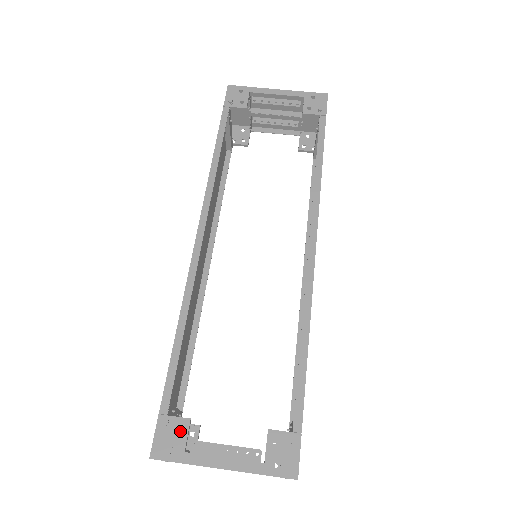
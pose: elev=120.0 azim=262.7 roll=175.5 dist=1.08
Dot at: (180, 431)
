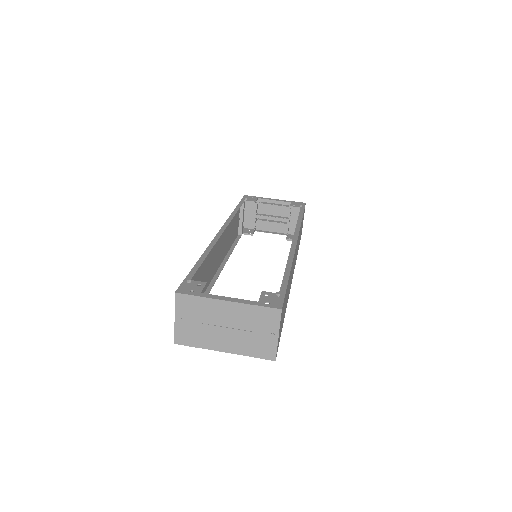
Dot at: (199, 286)
